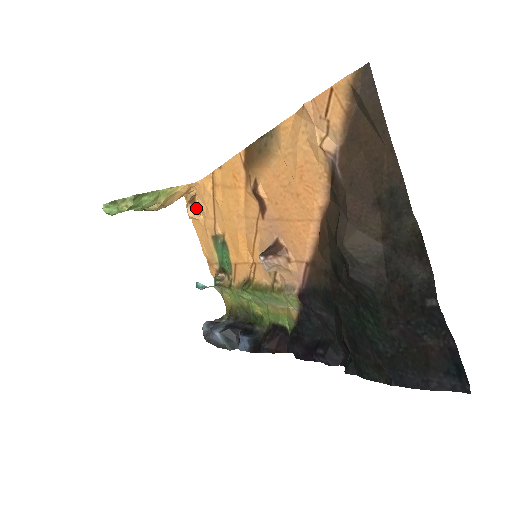
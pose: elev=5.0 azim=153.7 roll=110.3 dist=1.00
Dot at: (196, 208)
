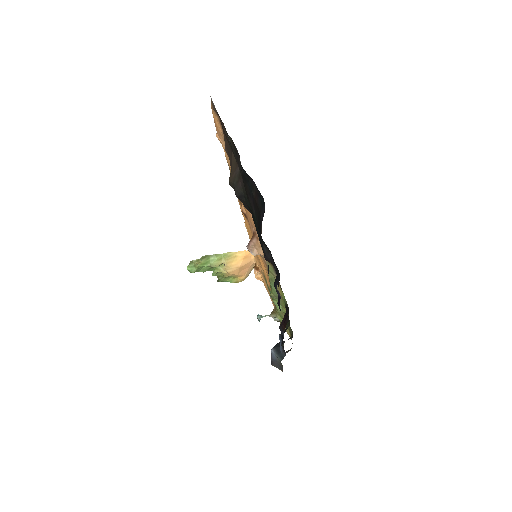
Dot at: (258, 270)
